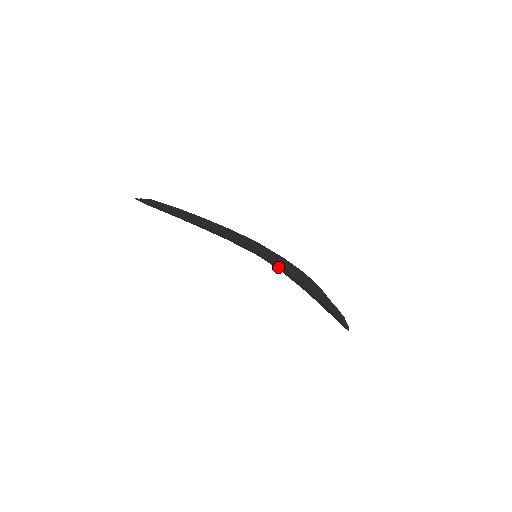
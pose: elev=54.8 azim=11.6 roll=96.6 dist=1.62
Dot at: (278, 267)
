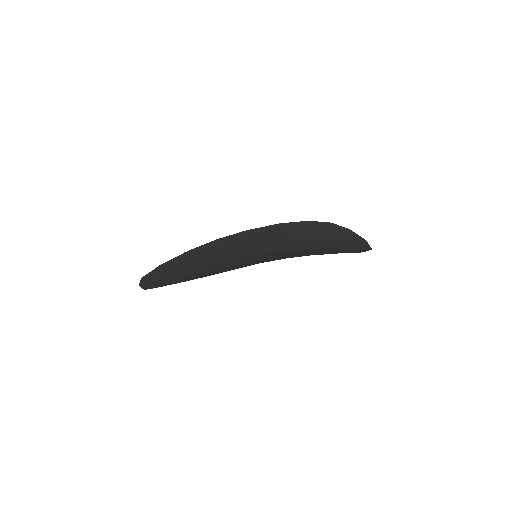
Dot at: (269, 235)
